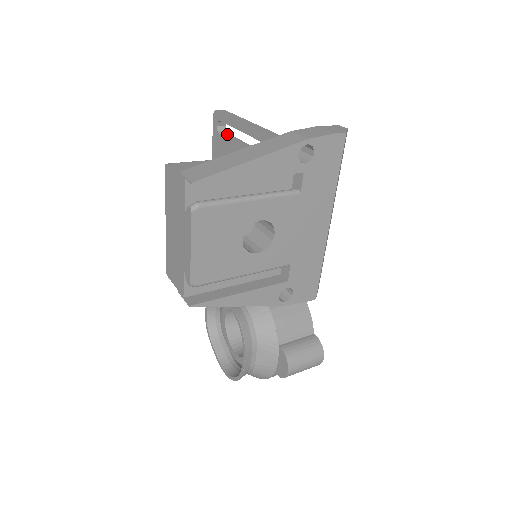
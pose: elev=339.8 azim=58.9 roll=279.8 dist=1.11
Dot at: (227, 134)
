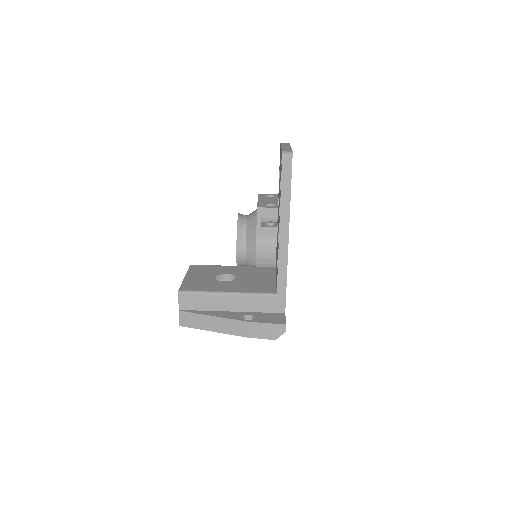
Dot at: occluded
